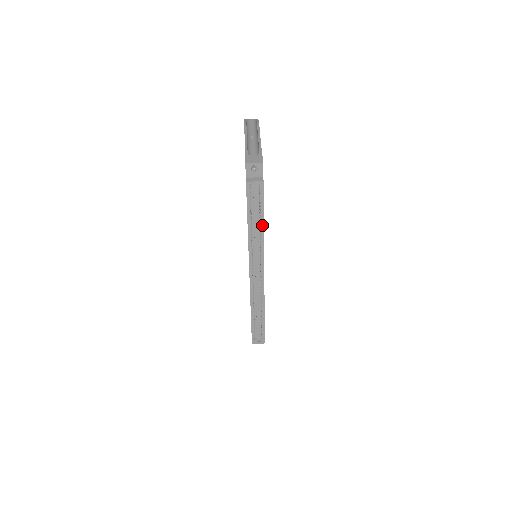
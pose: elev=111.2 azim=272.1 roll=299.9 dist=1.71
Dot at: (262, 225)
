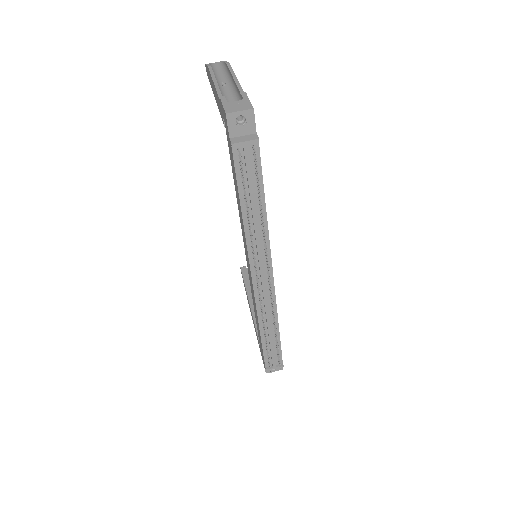
Dot at: (263, 209)
